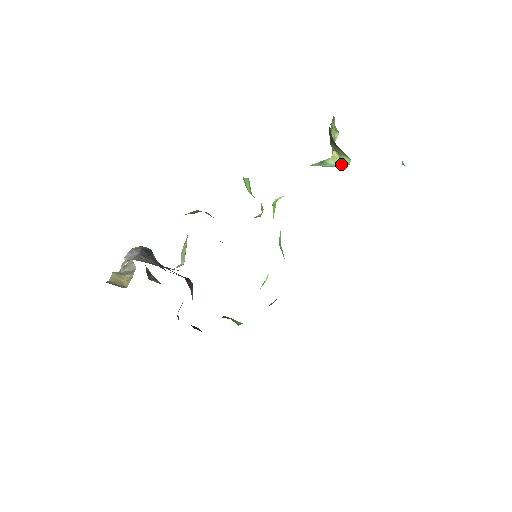
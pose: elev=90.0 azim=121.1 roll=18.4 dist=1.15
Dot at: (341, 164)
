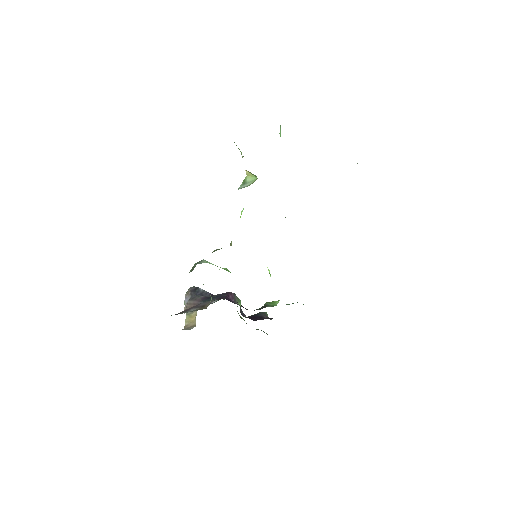
Dot at: (254, 178)
